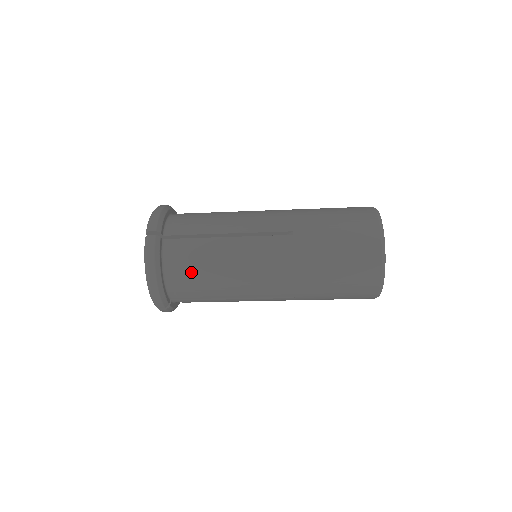
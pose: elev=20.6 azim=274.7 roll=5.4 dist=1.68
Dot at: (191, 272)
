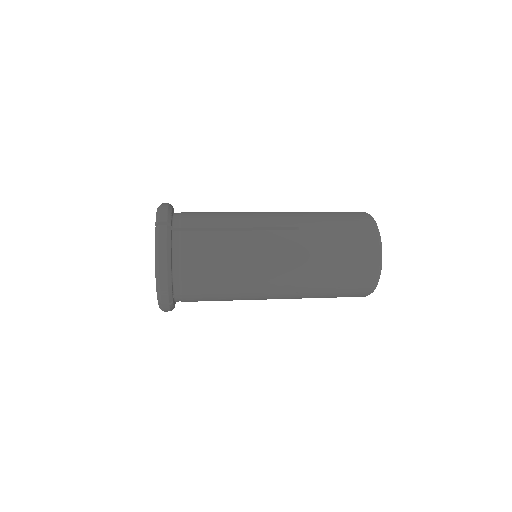
Dot at: occluded
